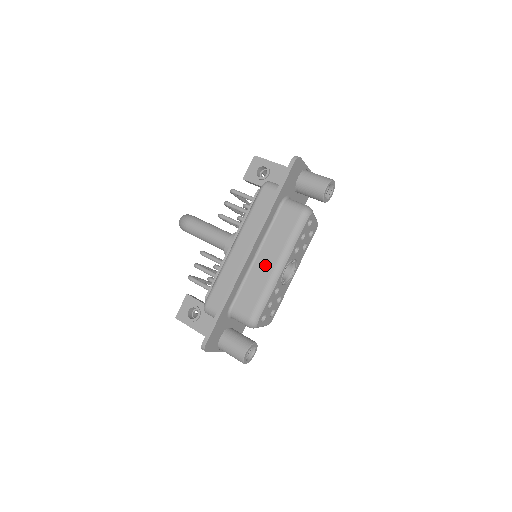
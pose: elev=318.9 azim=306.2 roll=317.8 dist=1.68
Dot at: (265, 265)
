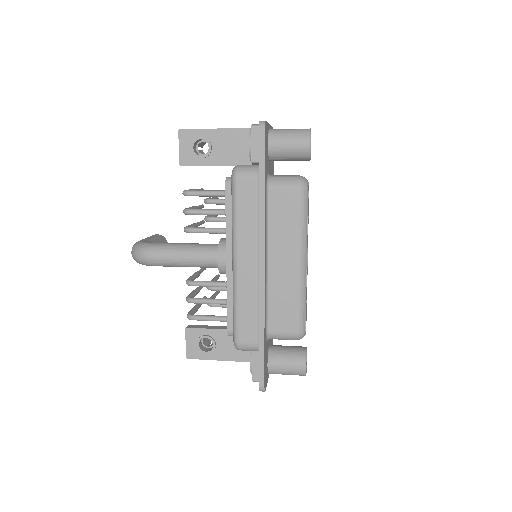
Dot at: (284, 268)
